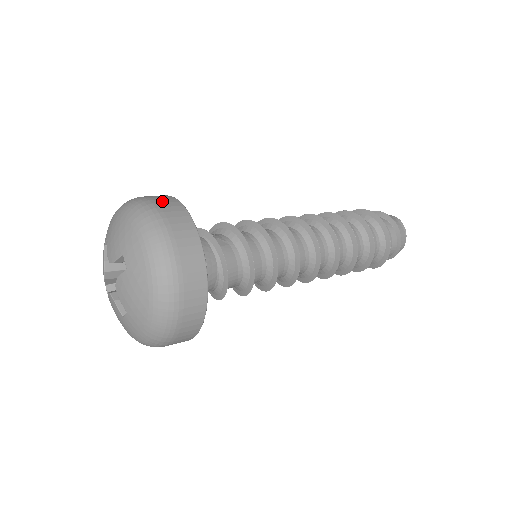
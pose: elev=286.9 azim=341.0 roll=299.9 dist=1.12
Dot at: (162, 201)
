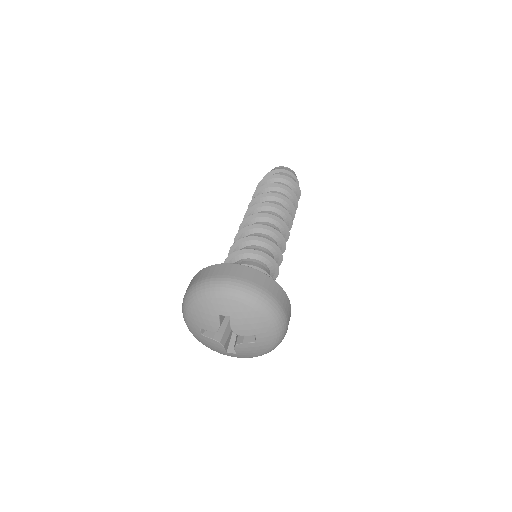
Dot at: (197, 278)
